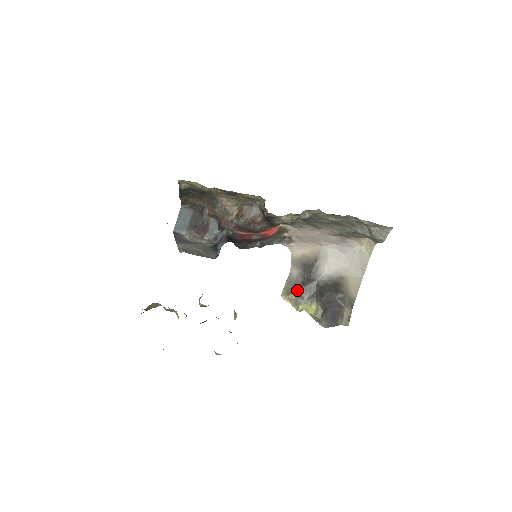
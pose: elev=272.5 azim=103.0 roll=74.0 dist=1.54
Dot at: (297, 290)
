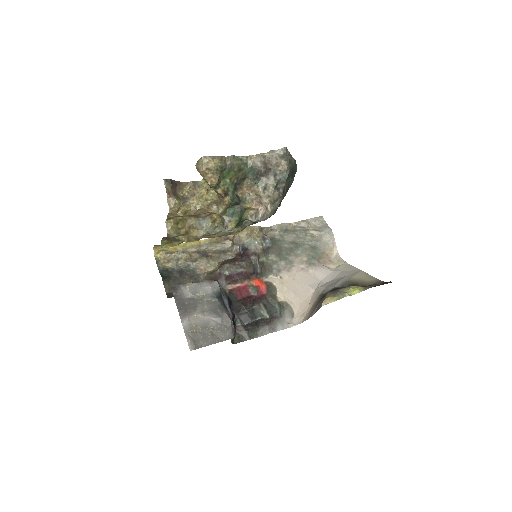
Dot at: (327, 293)
